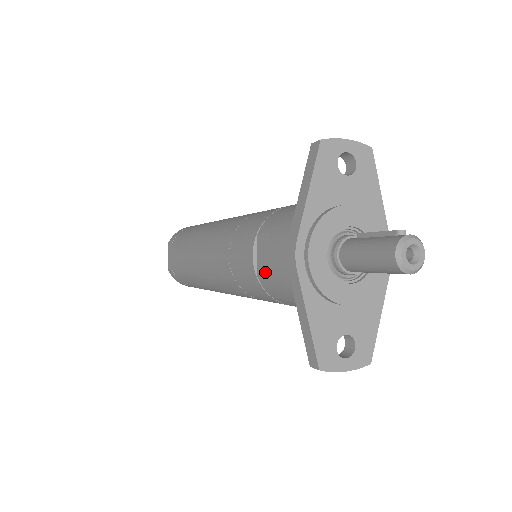
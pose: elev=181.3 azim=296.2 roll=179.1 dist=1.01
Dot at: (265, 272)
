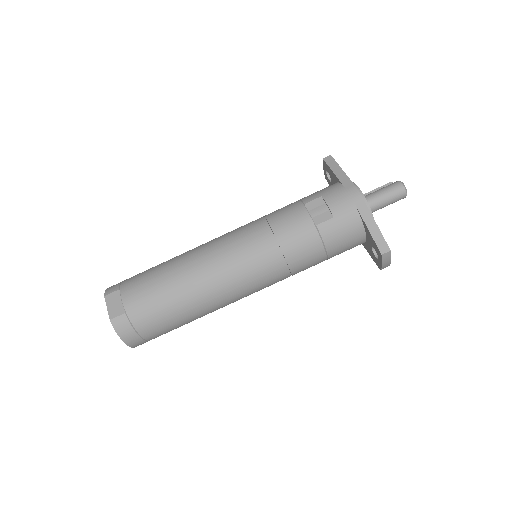
Dot at: (326, 218)
